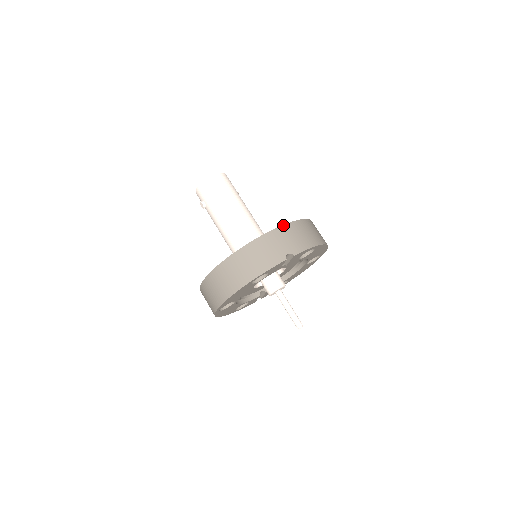
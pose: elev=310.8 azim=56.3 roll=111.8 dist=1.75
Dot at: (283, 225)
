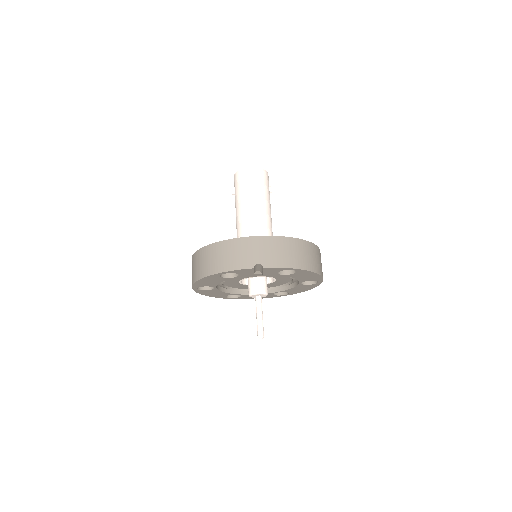
Dot at: (270, 236)
